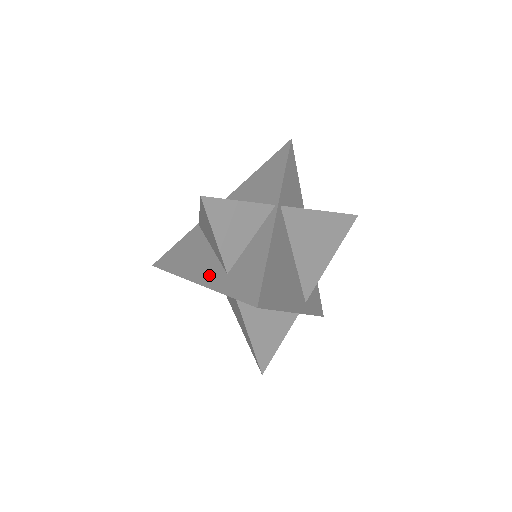
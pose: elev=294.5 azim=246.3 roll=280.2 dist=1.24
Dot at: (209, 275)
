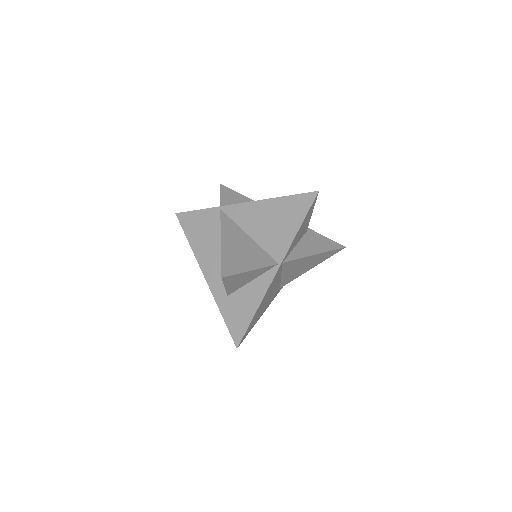
Dot at: (215, 282)
